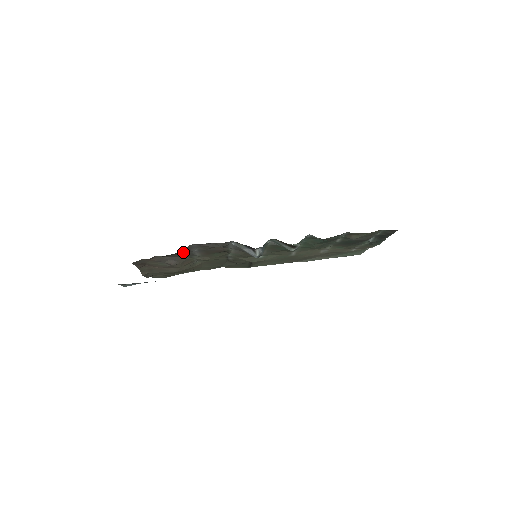
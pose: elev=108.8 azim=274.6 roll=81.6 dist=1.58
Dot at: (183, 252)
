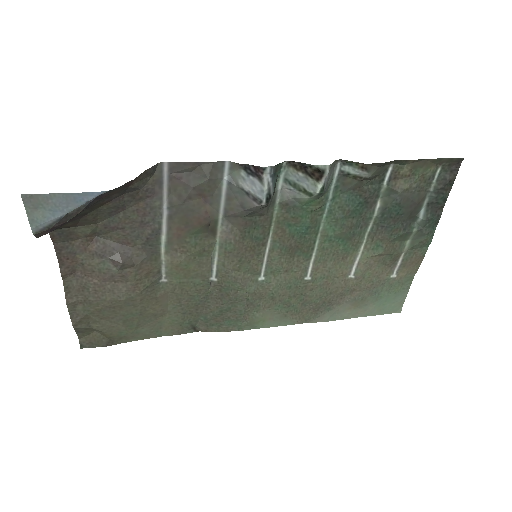
Dot at: (144, 213)
